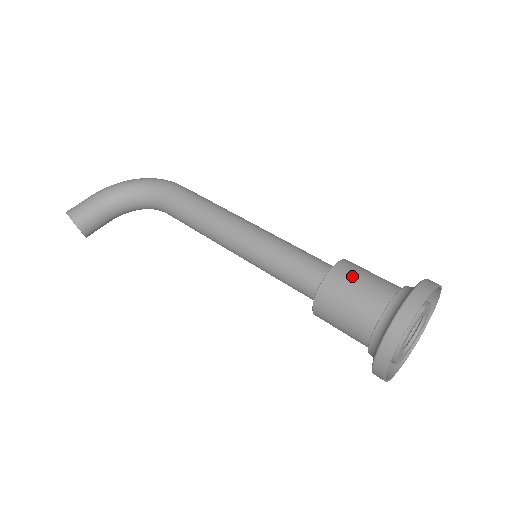
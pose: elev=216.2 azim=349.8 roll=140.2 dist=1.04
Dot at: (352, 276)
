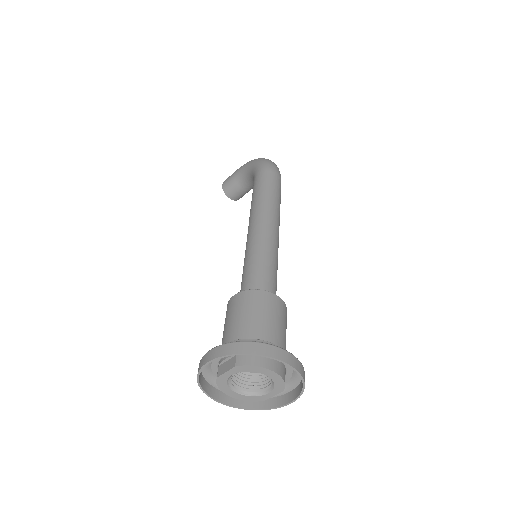
Dot at: (235, 309)
